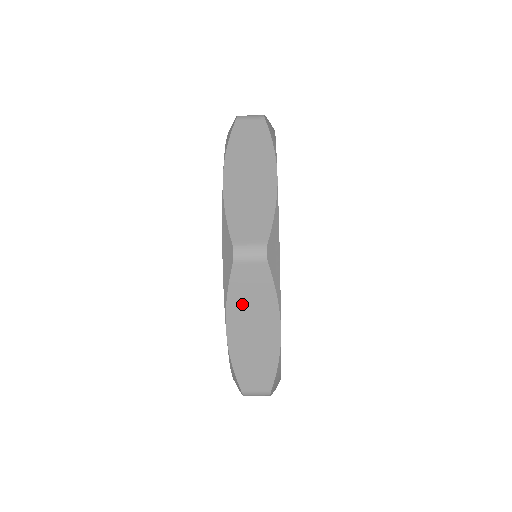
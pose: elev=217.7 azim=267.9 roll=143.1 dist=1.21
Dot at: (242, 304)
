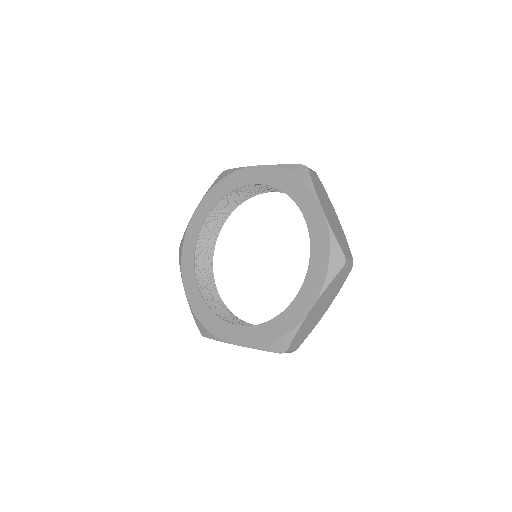
Dot at: occluded
